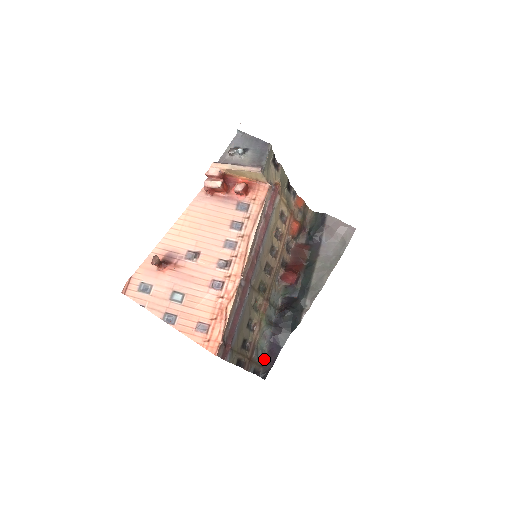
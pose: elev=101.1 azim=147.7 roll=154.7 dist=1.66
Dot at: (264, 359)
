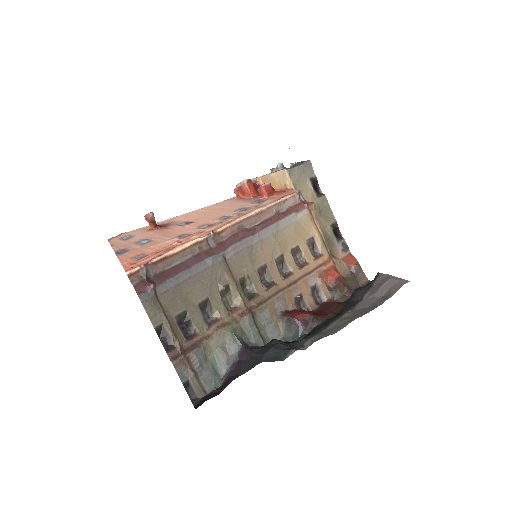
Dot at: (213, 387)
